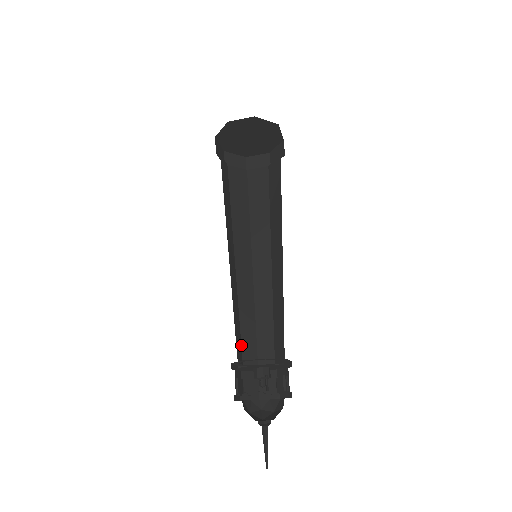
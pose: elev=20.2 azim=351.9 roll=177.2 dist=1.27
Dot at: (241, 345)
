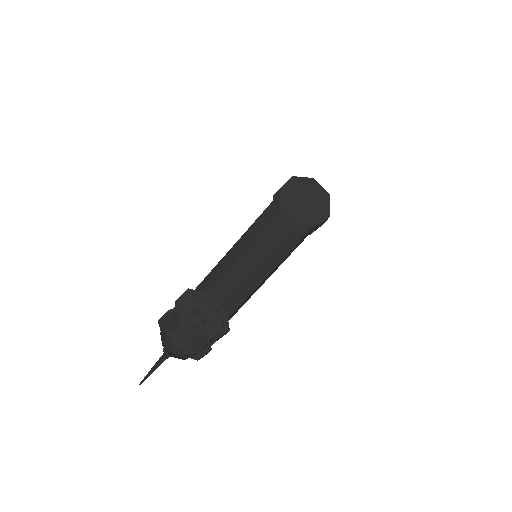
Dot at: occluded
